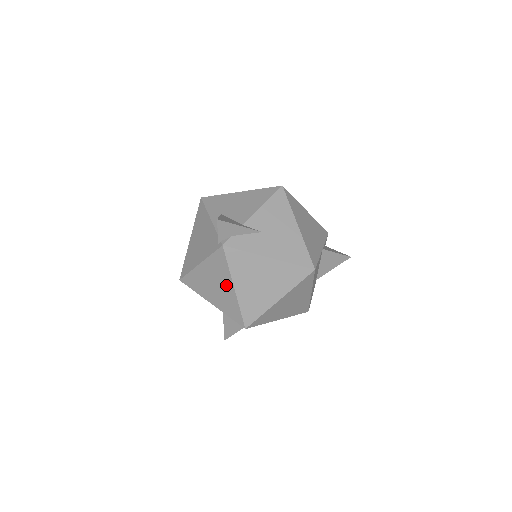
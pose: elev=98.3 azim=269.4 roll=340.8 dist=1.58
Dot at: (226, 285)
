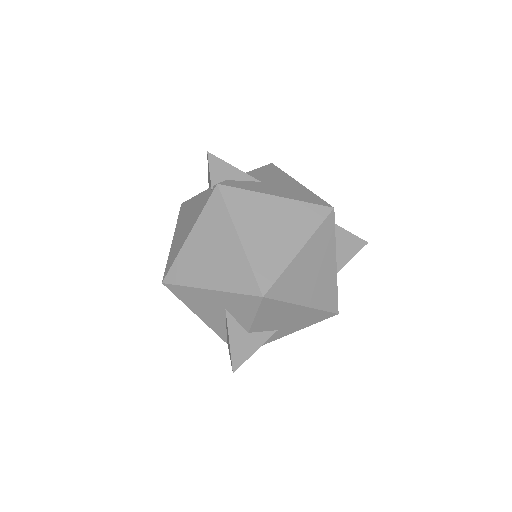
Dot at: (227, 241)
